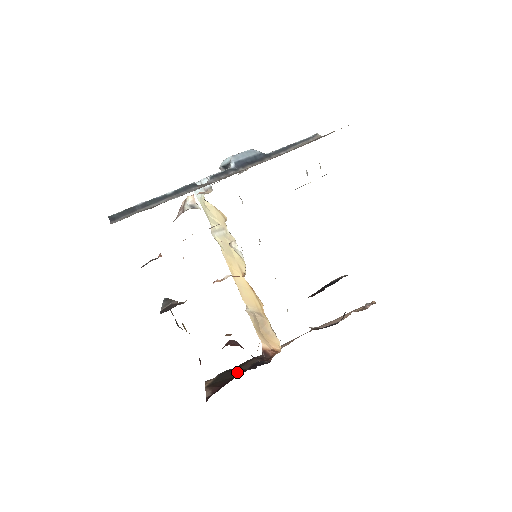
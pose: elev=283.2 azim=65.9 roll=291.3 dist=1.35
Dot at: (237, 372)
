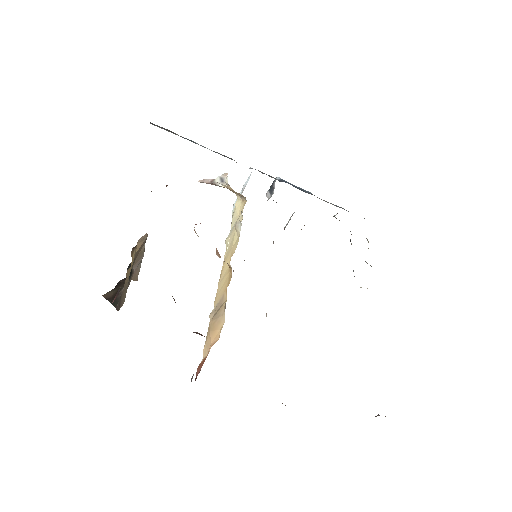
Dot at: occluded
